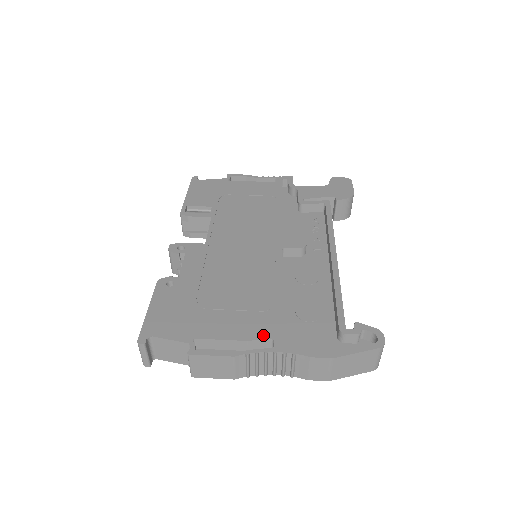
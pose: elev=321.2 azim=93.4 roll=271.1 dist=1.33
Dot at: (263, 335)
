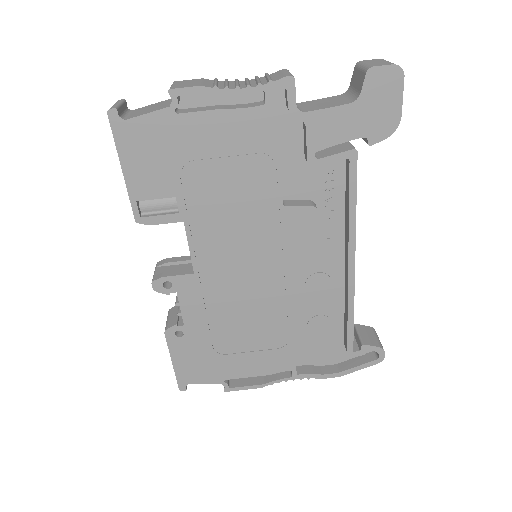
Dot at: (282, 369)
